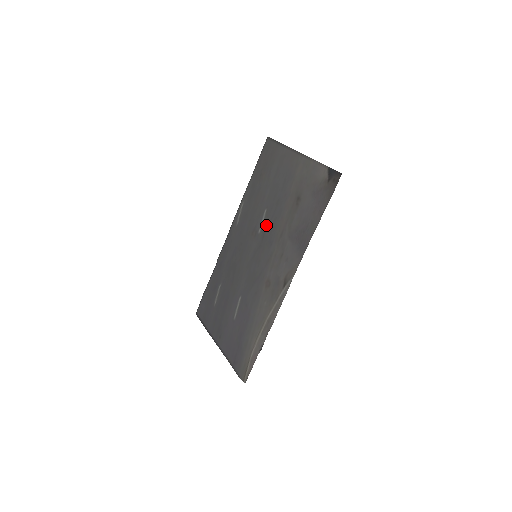
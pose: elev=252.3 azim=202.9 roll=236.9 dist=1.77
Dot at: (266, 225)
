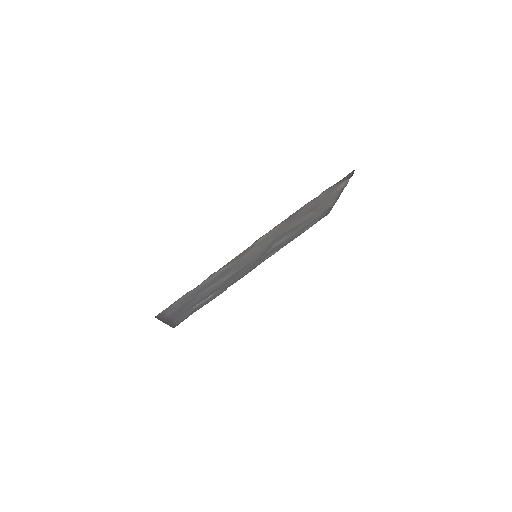
Dot at: (281, 238)
